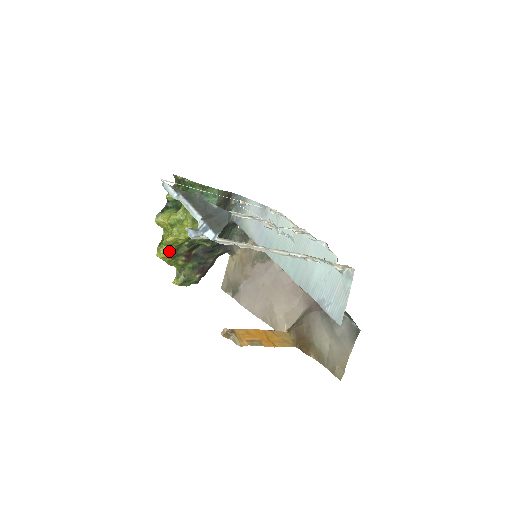
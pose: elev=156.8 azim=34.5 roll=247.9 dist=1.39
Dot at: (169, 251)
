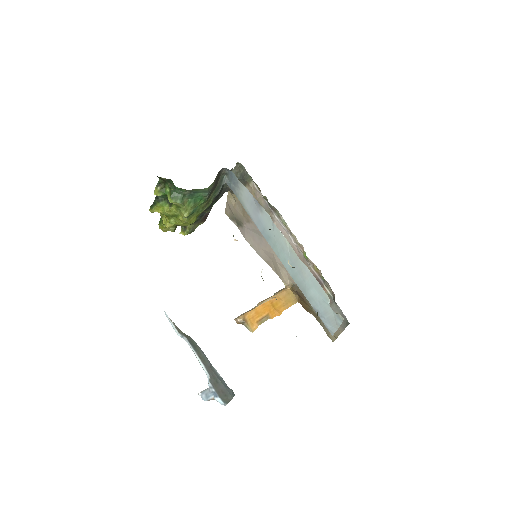
Dot at: (171, 227)
